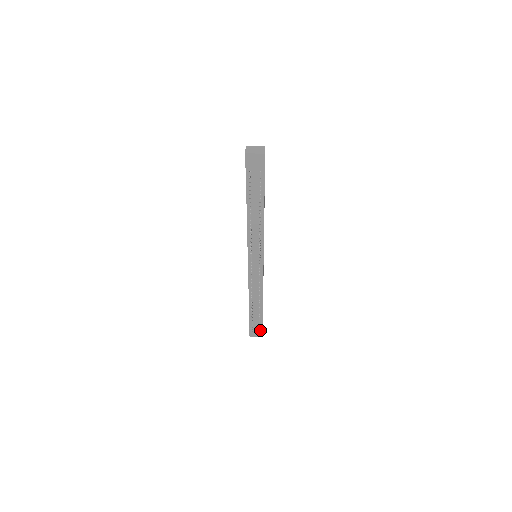
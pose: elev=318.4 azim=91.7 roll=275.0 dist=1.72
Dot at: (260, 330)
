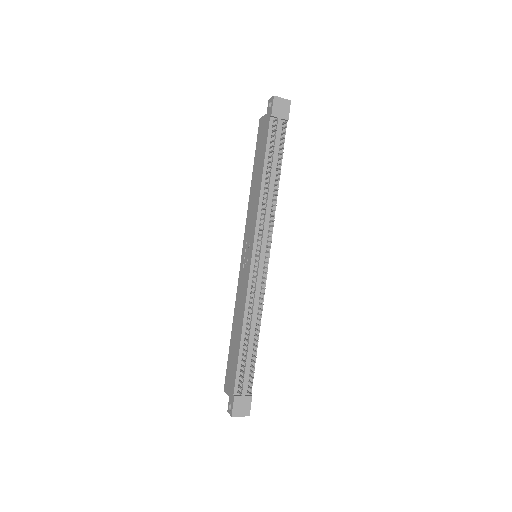
Dot at: (248, 399)
